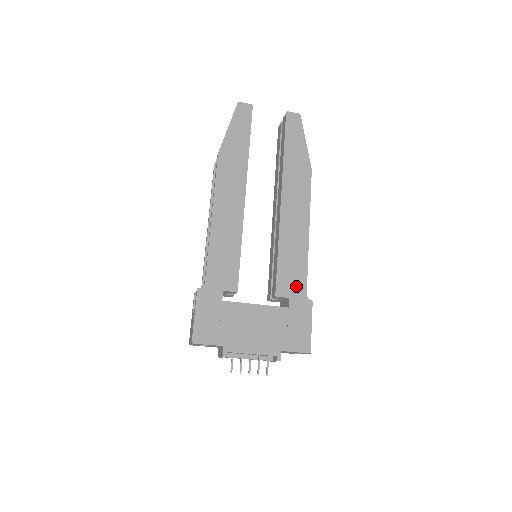
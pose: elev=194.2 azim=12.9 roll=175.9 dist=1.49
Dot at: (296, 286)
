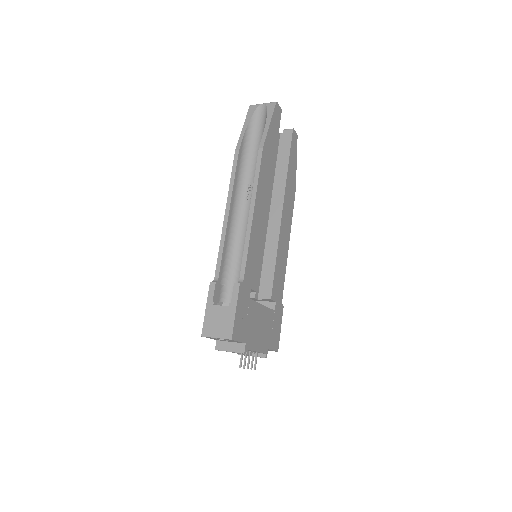
Dot at: (279, 292)
